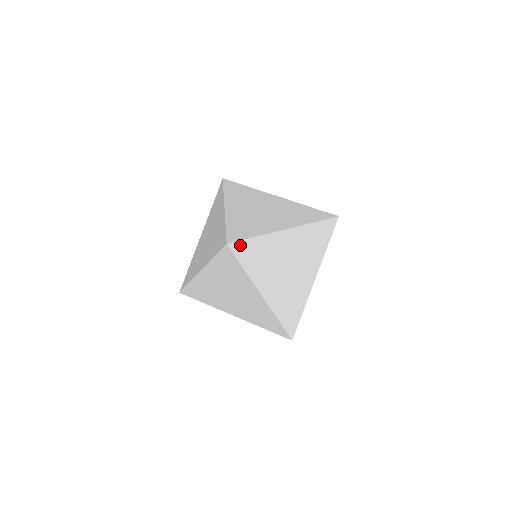
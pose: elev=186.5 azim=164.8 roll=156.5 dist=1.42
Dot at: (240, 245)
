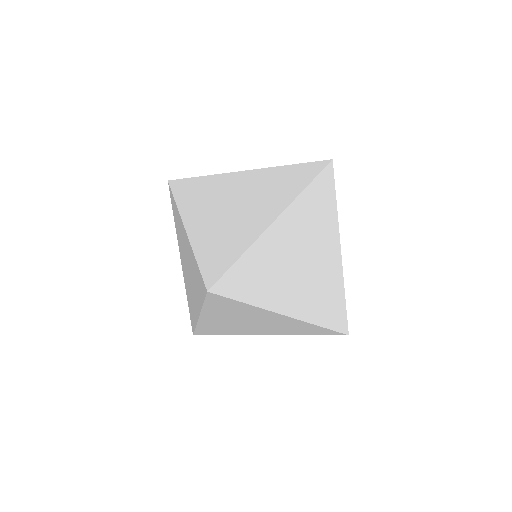
Dot at: (330, 179)
